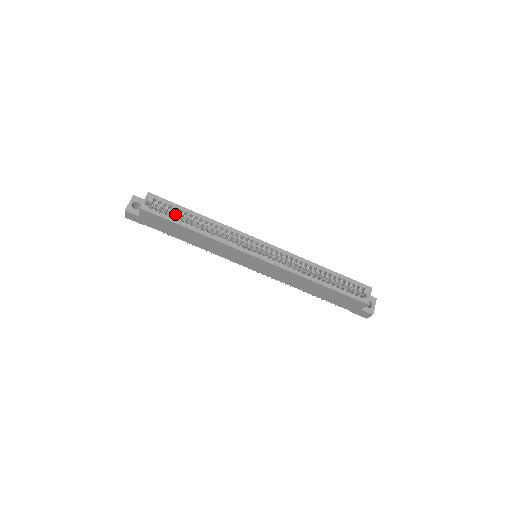
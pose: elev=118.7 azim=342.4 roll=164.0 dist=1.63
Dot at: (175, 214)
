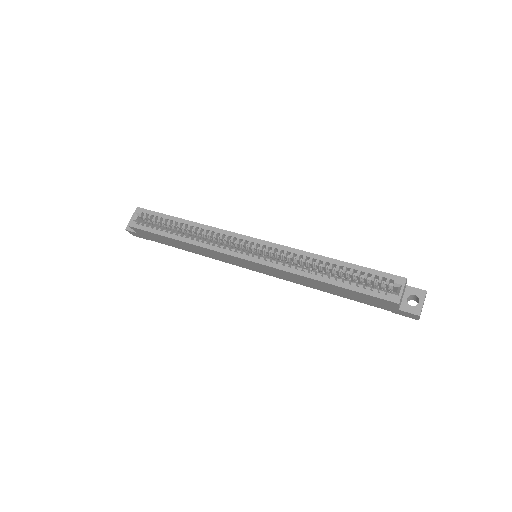
Dot at: occluded
